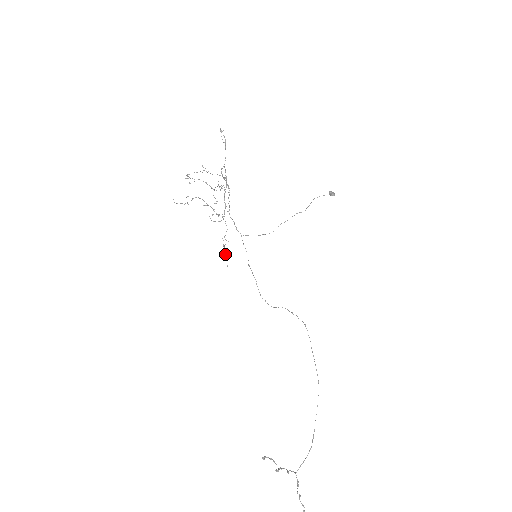
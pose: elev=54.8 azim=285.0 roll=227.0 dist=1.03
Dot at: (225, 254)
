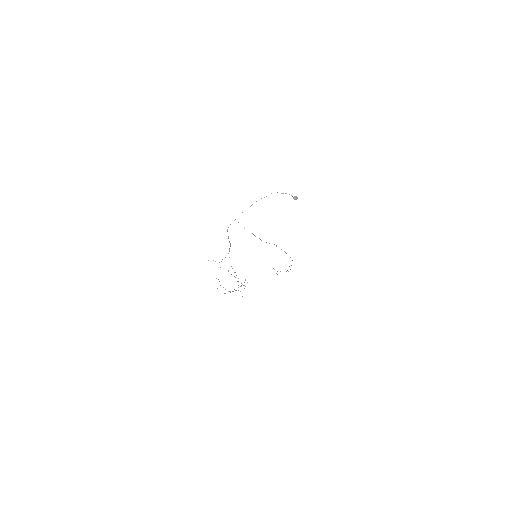
Dot at: occluded
